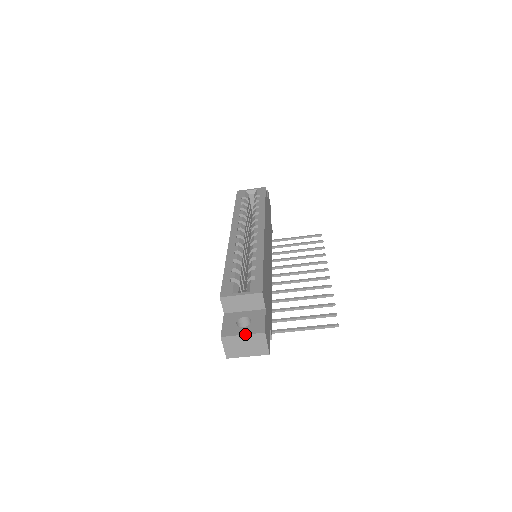
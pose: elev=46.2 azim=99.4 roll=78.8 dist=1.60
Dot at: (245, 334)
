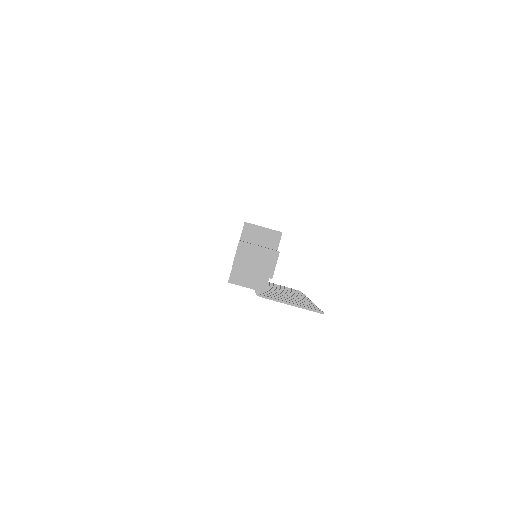
Dot at: occluded
